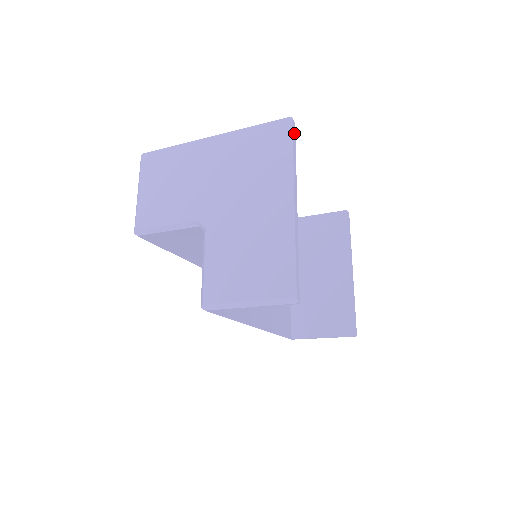
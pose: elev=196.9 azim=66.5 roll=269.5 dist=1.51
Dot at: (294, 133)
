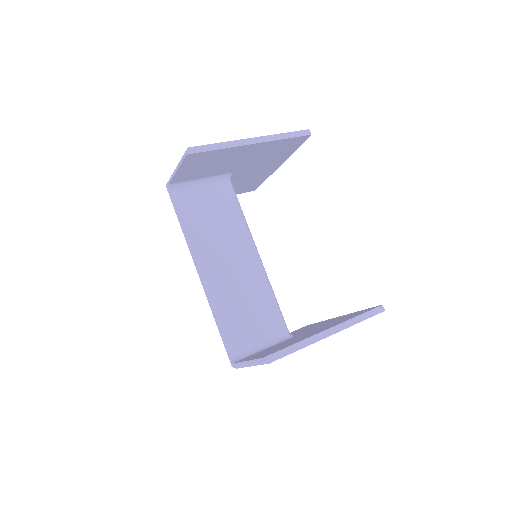
Dot at: occluded
